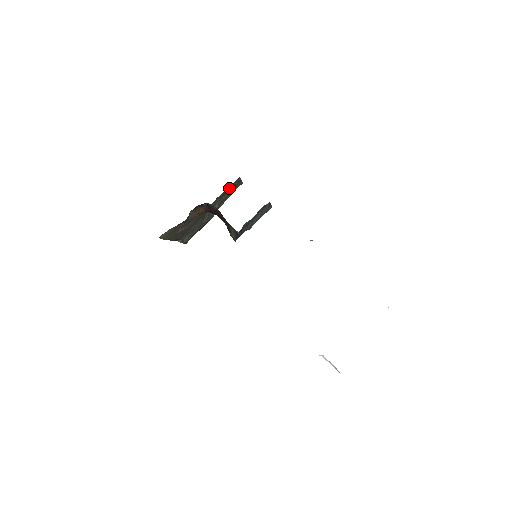
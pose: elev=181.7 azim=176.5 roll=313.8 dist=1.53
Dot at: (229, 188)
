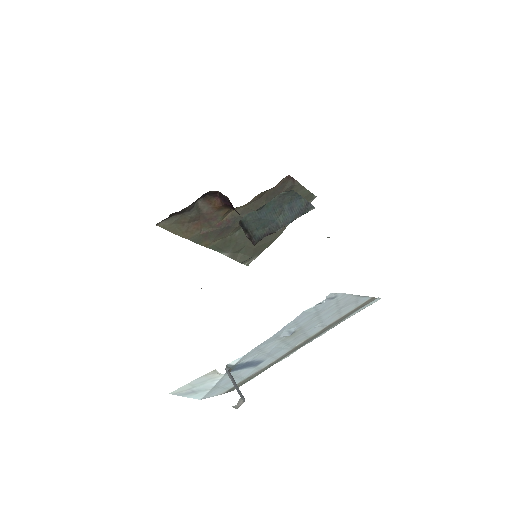
Dot at: (276, 190)
